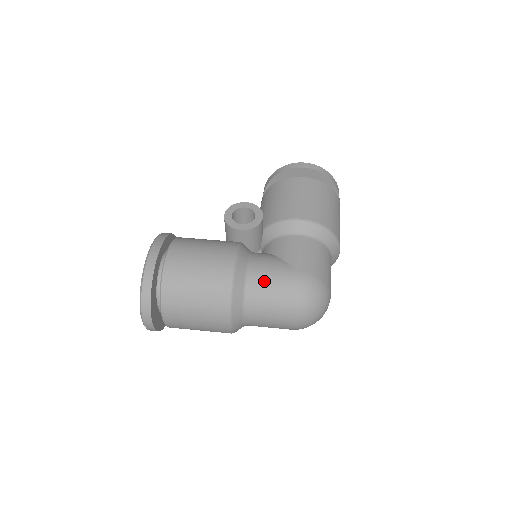
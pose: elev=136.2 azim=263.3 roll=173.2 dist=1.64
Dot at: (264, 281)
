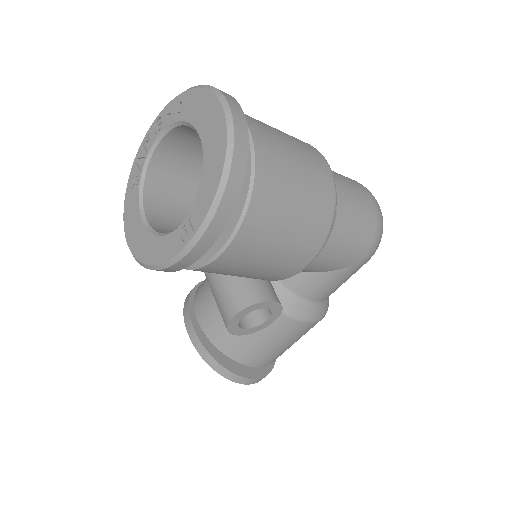
Dot at: occluded
